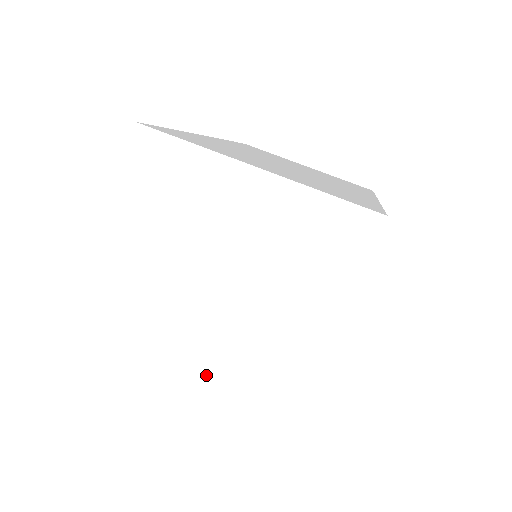
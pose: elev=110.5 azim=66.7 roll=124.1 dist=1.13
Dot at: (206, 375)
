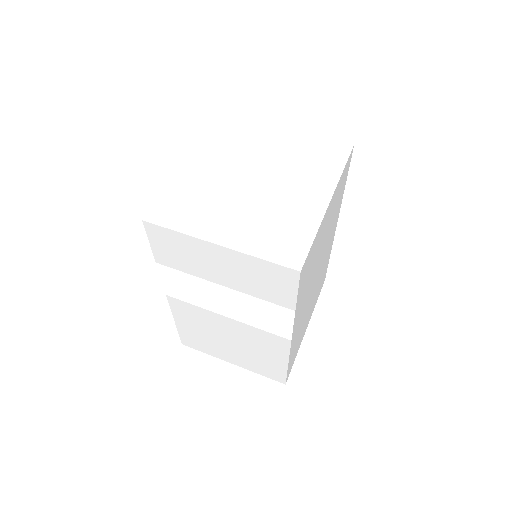
Dot at: (250, 214)
